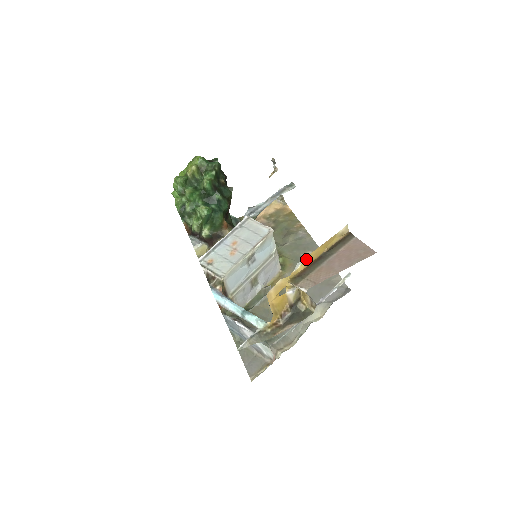
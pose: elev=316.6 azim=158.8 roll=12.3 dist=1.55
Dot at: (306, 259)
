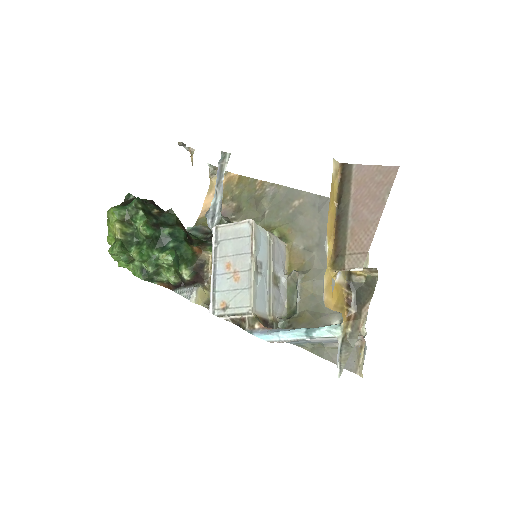
Dot at: (327, 233)
